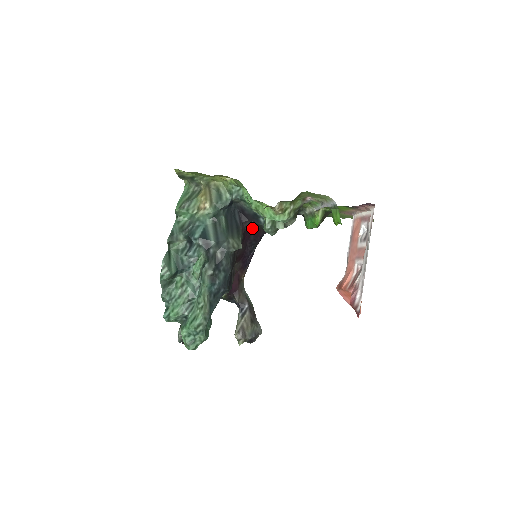
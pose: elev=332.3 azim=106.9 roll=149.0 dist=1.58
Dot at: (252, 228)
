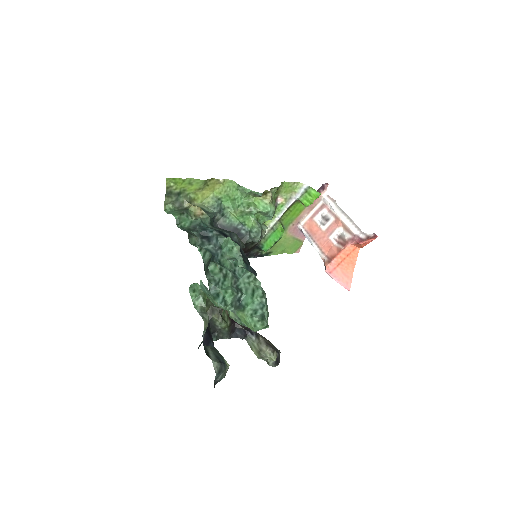
Dot at: occluded
